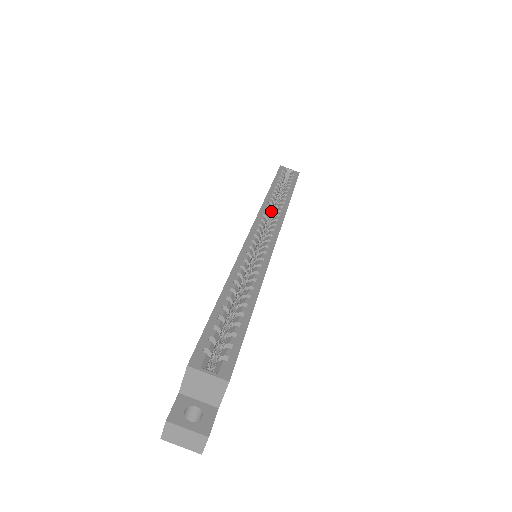
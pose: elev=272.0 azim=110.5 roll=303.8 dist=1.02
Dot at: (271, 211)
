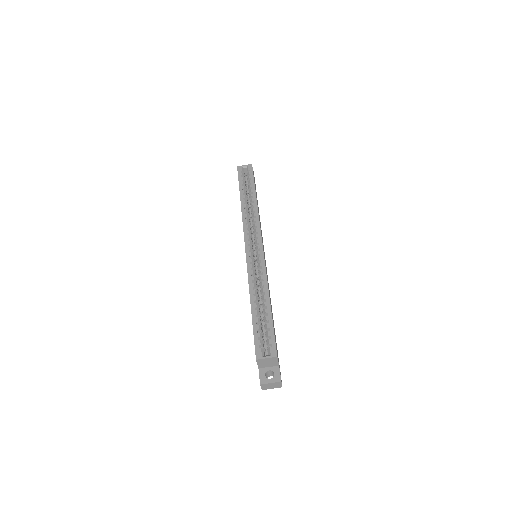
Dot at: (249, 217)
